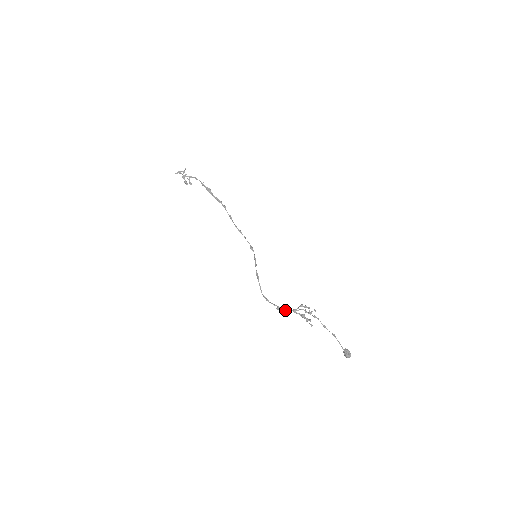
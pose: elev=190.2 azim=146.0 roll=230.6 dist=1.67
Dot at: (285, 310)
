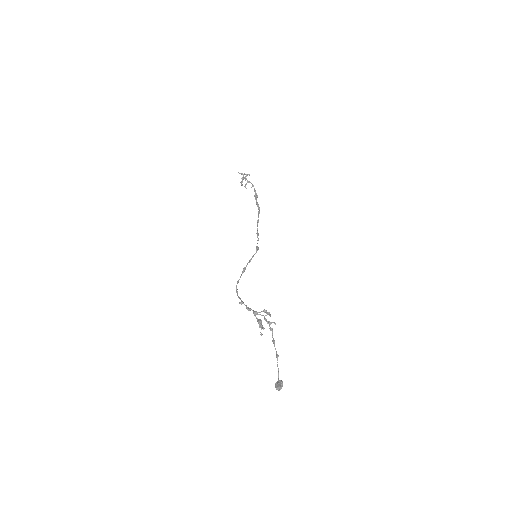
Dot at: (246, 307)
